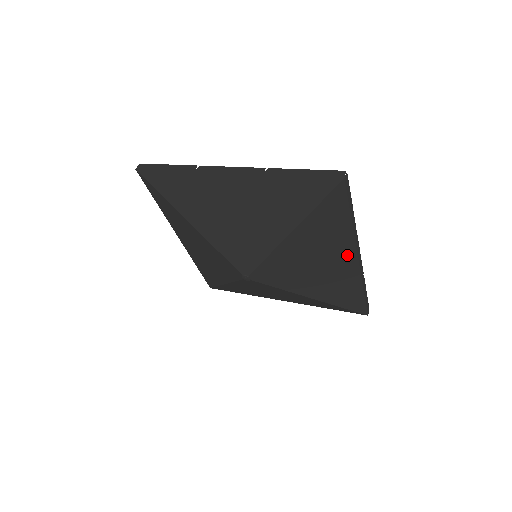
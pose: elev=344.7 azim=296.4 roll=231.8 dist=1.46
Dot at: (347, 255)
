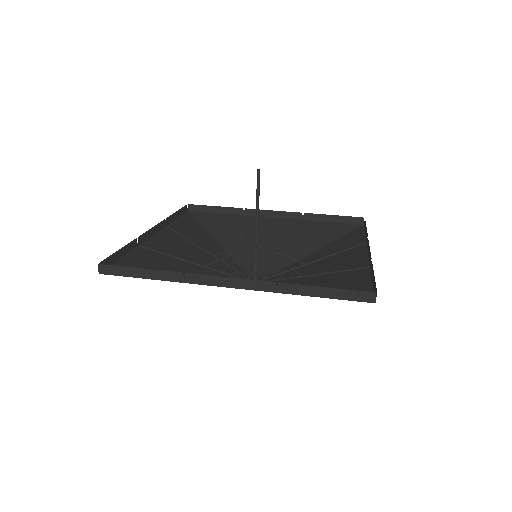
Dot at: (358, 260)
